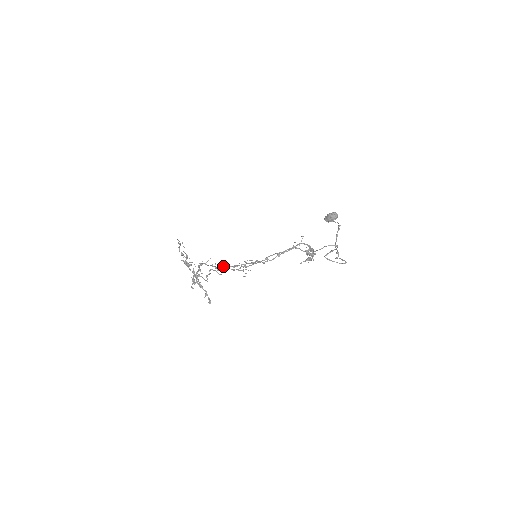
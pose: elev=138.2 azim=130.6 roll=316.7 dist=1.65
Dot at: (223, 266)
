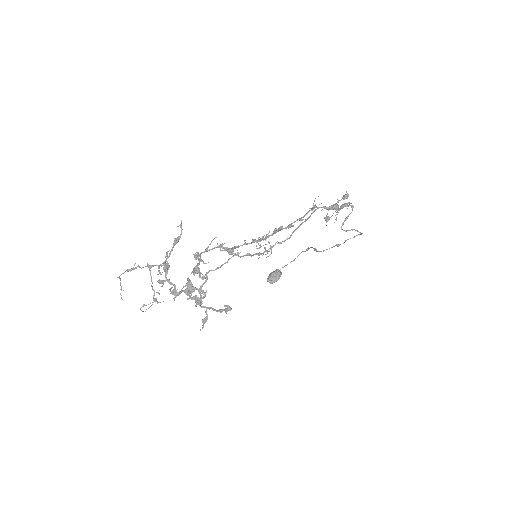
Dot at: occluded
